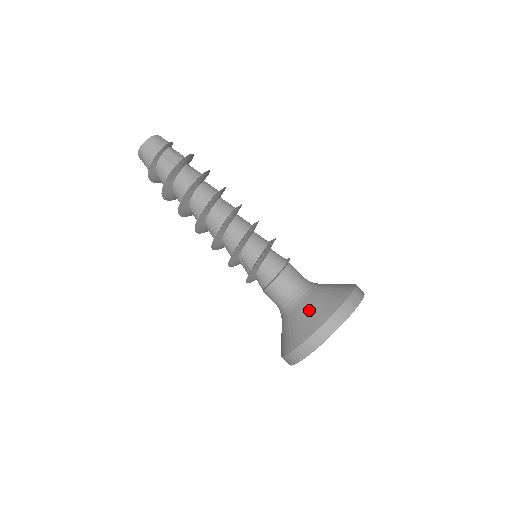
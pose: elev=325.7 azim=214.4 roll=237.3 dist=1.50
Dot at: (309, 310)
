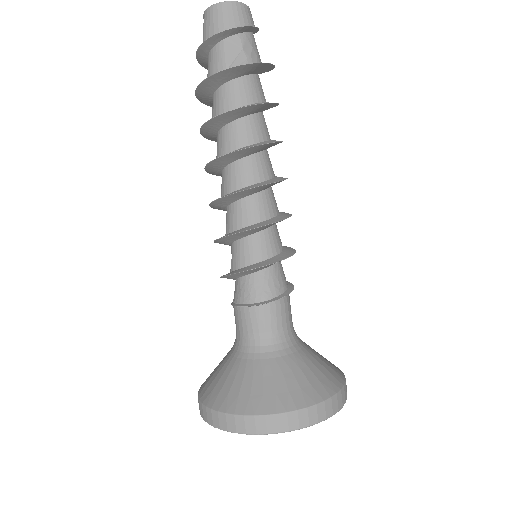
Dot at: (247, 379)
